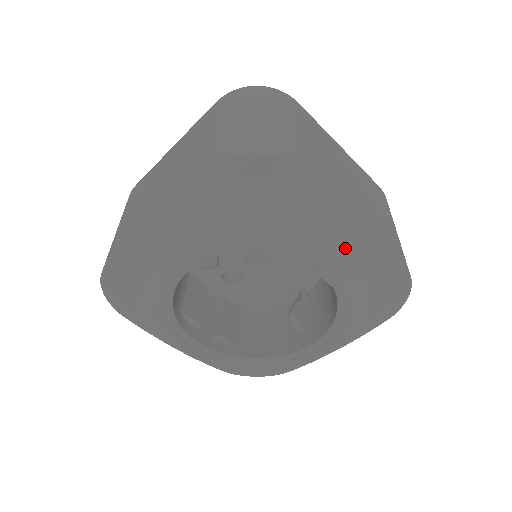
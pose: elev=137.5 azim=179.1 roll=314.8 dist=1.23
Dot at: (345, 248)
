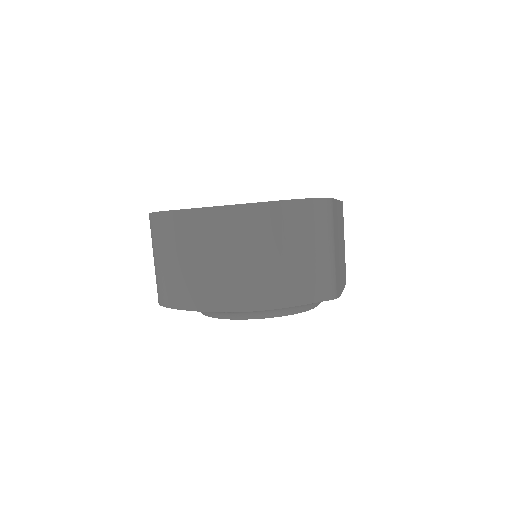
Dot at: occluded
